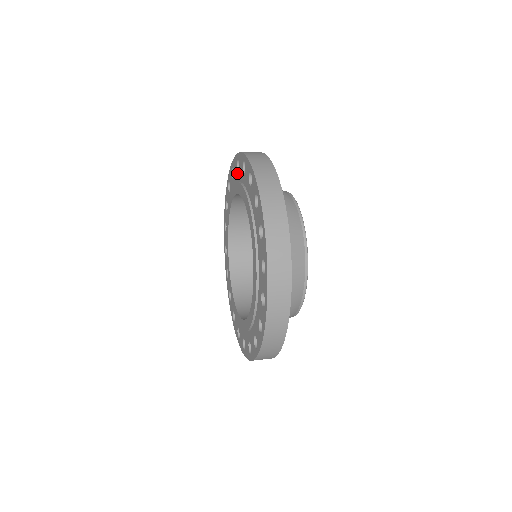
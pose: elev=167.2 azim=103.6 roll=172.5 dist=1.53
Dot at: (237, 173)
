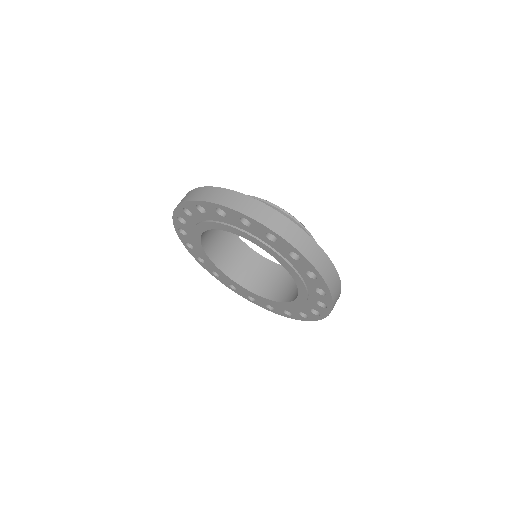
Dot at: (191, 218)
